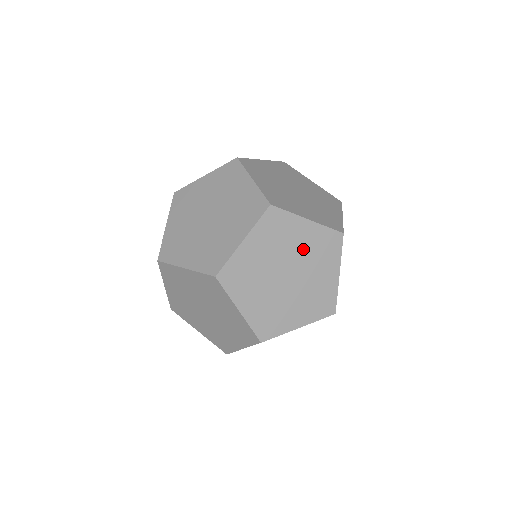
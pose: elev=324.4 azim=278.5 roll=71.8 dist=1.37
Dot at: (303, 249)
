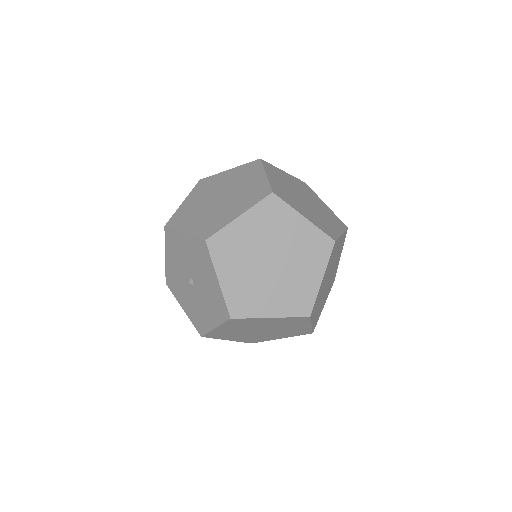
Dot at: (336, 256)
